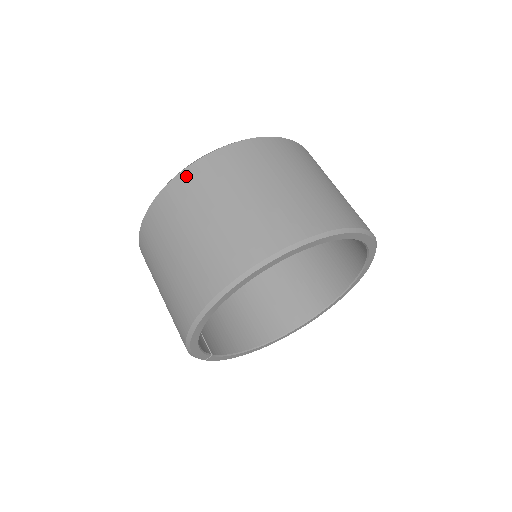
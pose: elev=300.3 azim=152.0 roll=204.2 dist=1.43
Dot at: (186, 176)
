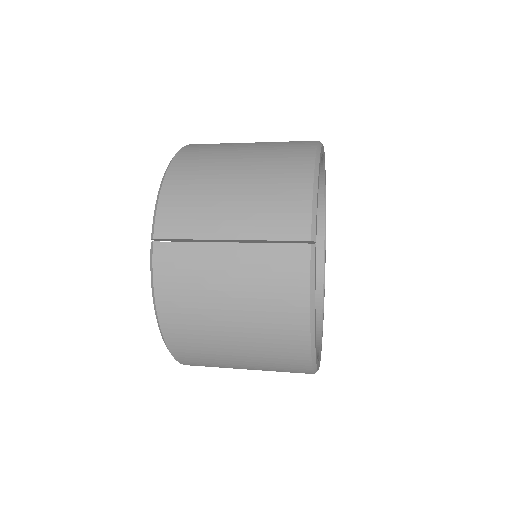
Dot at: occluded
